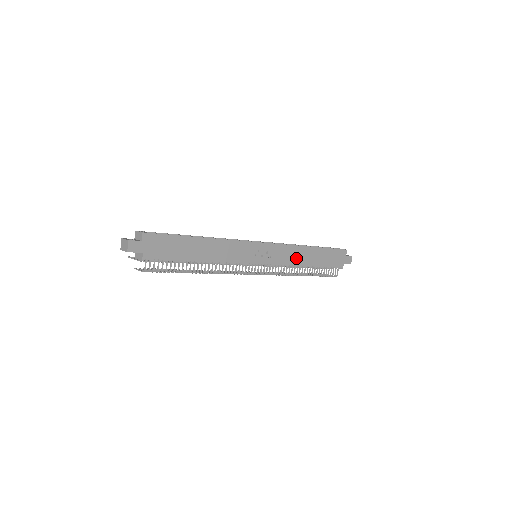
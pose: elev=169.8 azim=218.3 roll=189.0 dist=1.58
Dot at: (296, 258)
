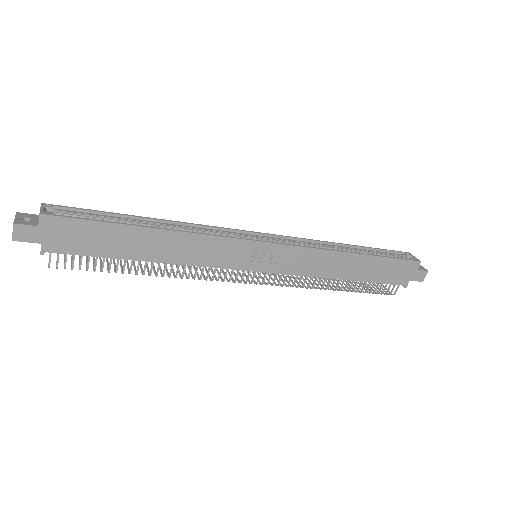
Dot at: (324, 267)
